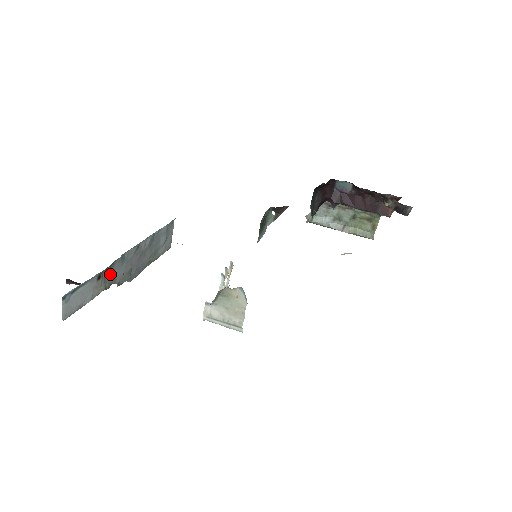
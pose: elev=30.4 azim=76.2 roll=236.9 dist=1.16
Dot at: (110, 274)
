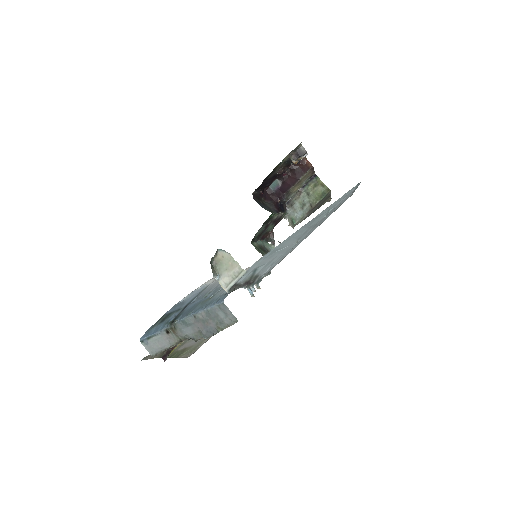
Dot at: (178, 332)
